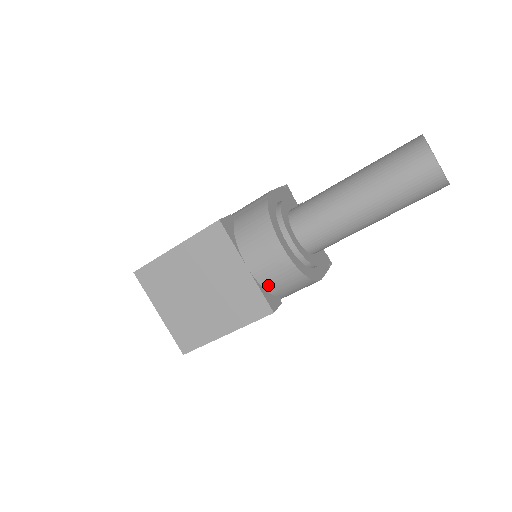
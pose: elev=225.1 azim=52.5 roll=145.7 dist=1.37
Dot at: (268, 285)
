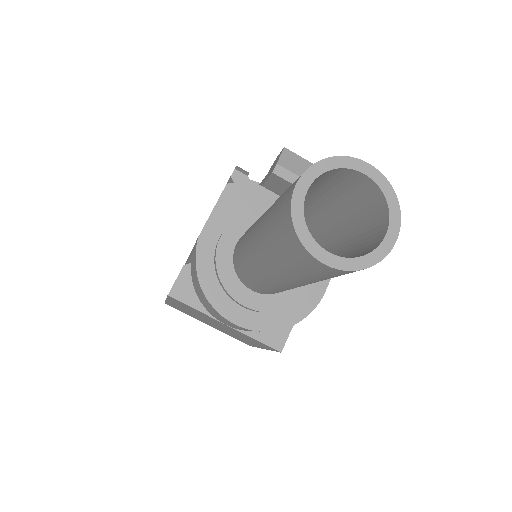
Dot at: occluded
